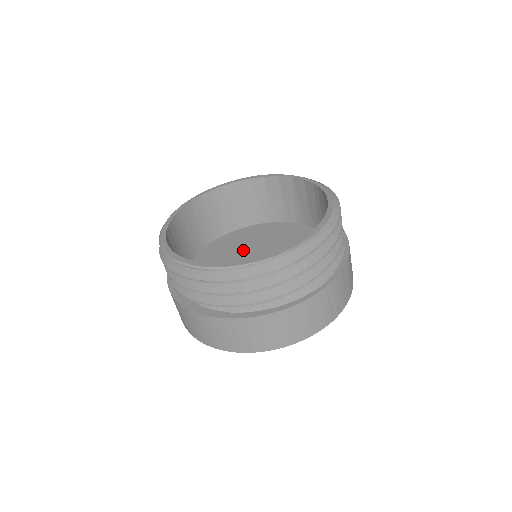
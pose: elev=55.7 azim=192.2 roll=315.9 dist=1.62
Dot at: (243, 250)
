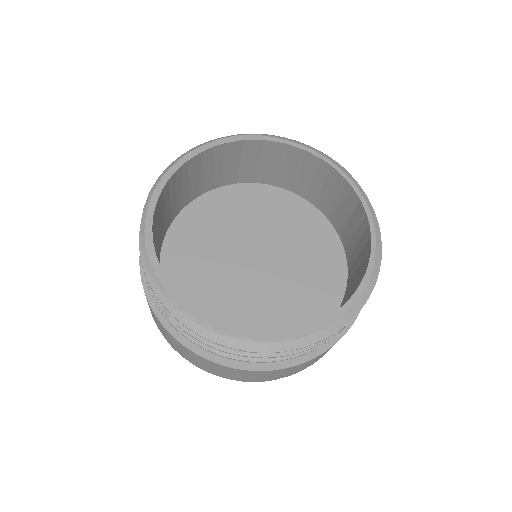
Dot at: (224, 239)
